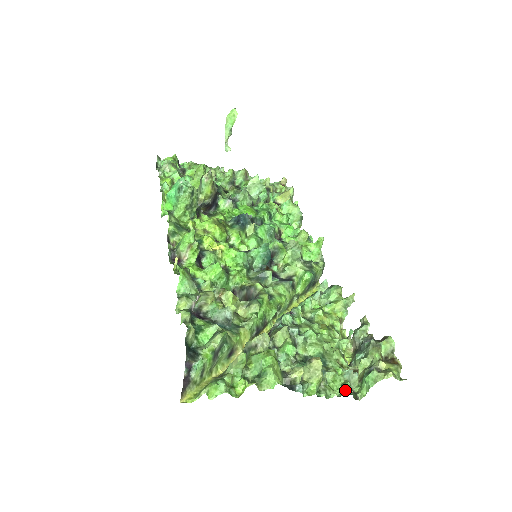
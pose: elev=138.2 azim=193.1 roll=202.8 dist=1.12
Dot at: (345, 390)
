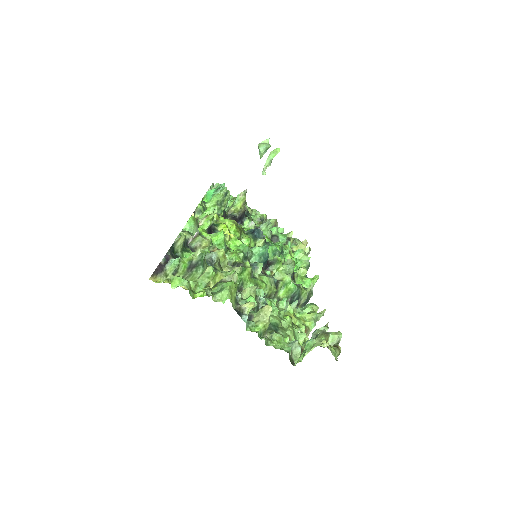
Dot at: (285, 349)
